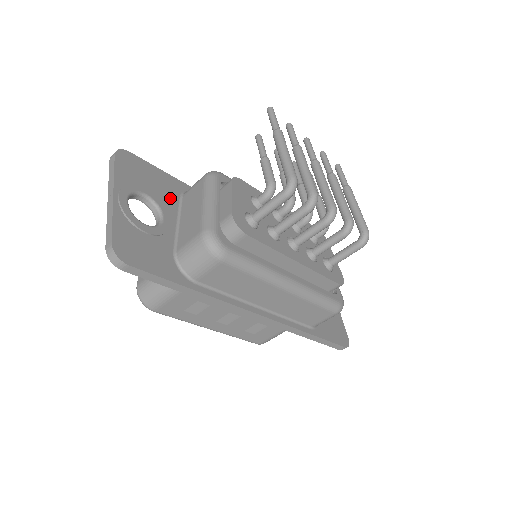
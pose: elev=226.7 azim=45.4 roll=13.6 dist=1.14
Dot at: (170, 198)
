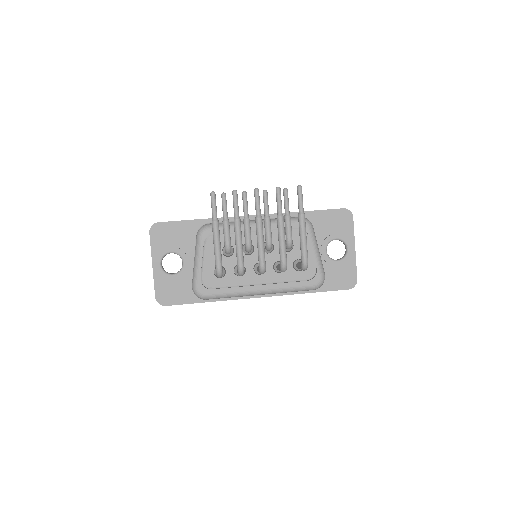
Dot at: (189, 242)
